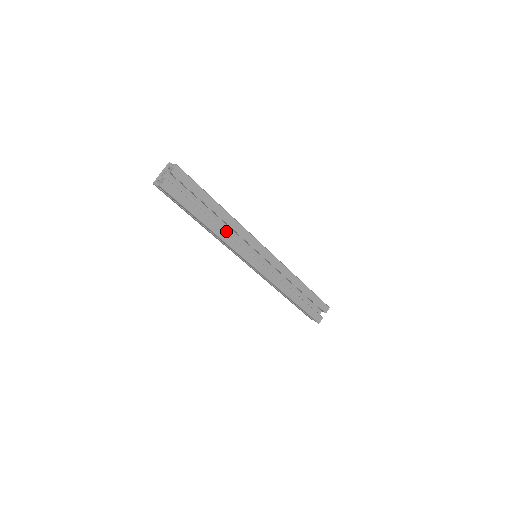
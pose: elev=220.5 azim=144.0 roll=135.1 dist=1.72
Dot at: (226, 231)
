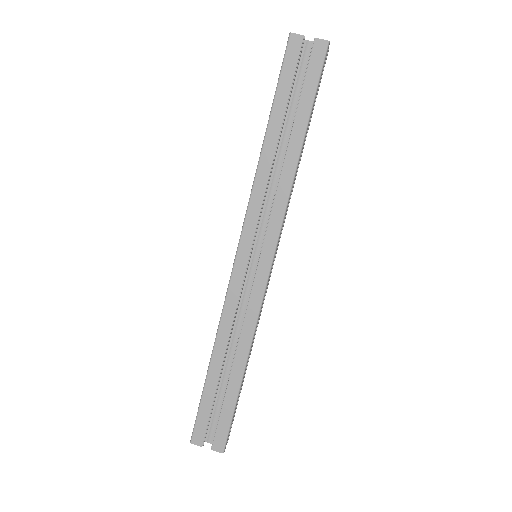
Dot at: (272, 180)
